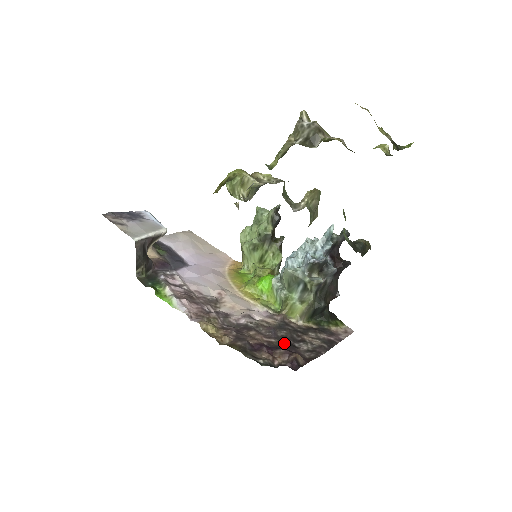
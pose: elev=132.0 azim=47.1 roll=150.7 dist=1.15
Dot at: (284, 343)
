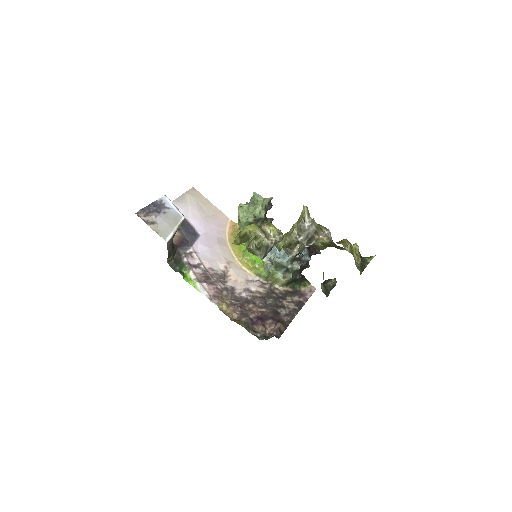
Dot at: (271, 313)
